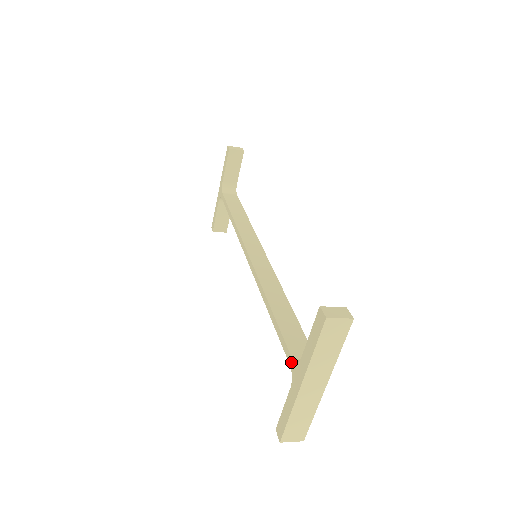
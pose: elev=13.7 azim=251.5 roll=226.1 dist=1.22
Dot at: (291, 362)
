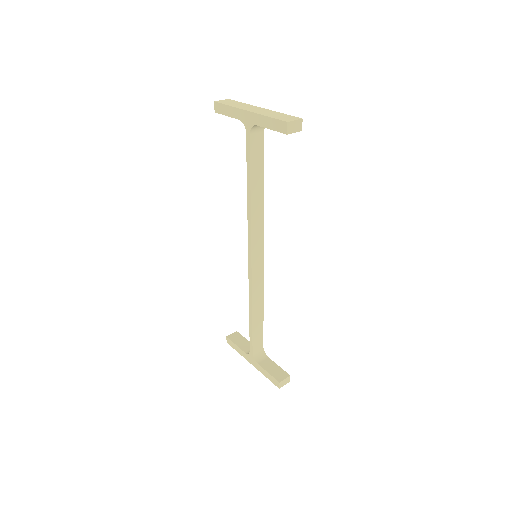
Dot at: (251, 353)
